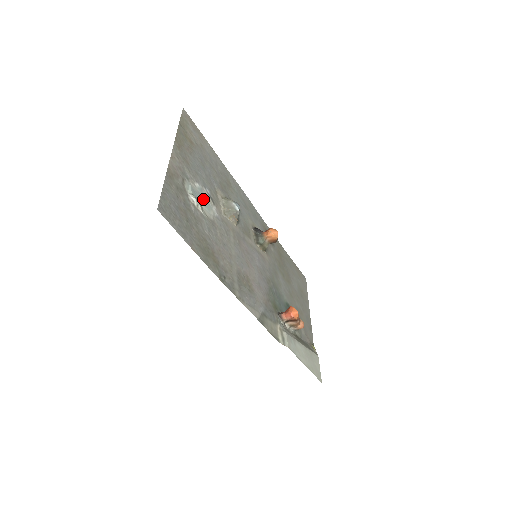
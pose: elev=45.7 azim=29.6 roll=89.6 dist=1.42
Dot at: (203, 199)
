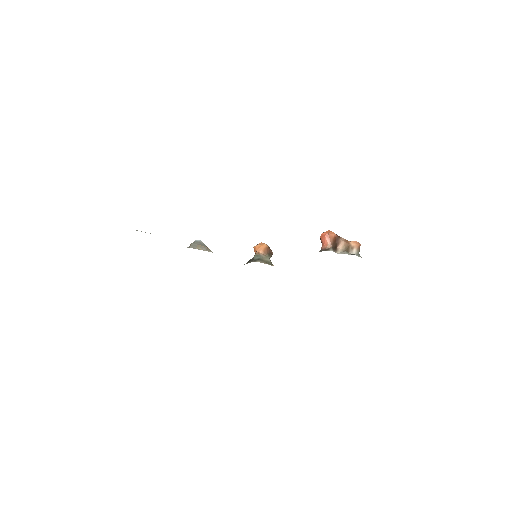
Dot at: occluded
